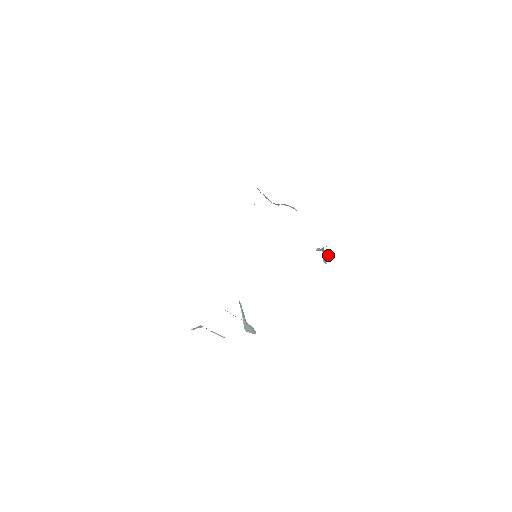
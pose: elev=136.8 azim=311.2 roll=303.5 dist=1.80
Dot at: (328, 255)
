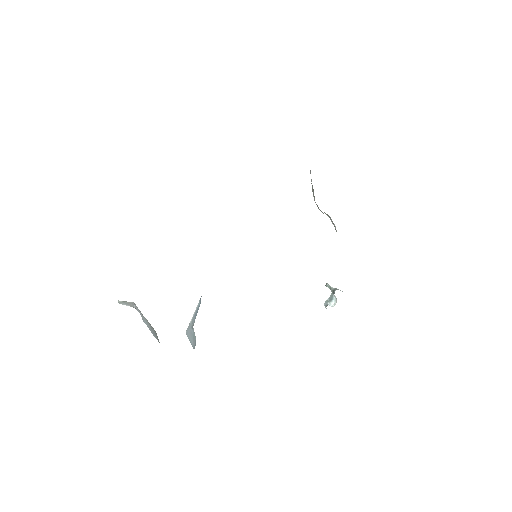
Dot at: (335, 300)
